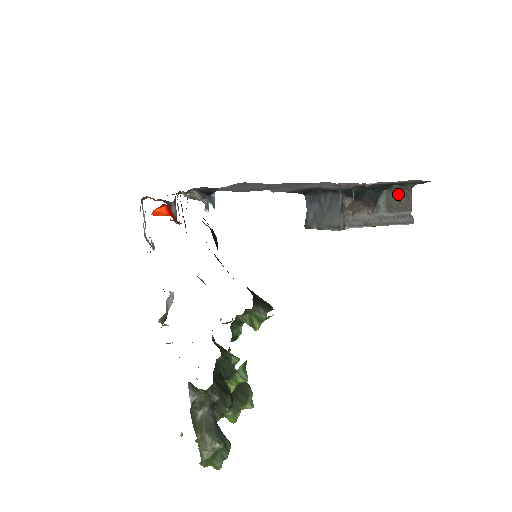
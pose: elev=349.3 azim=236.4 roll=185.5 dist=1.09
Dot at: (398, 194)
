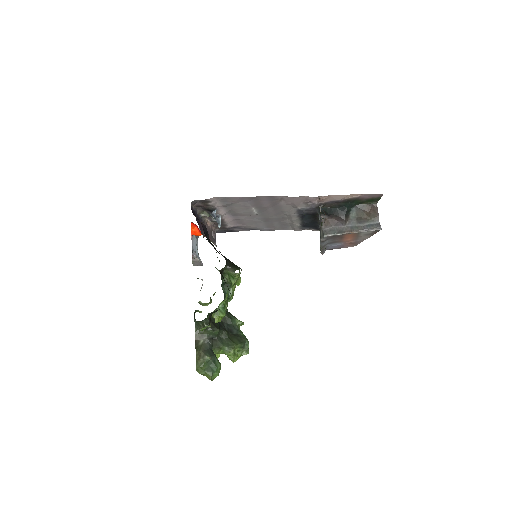
Dot at: (366, 210)
